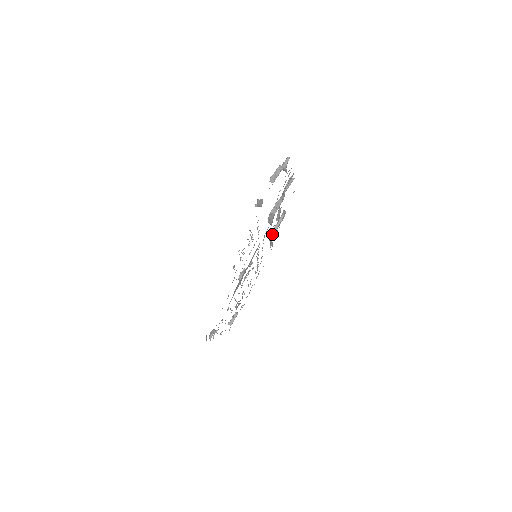
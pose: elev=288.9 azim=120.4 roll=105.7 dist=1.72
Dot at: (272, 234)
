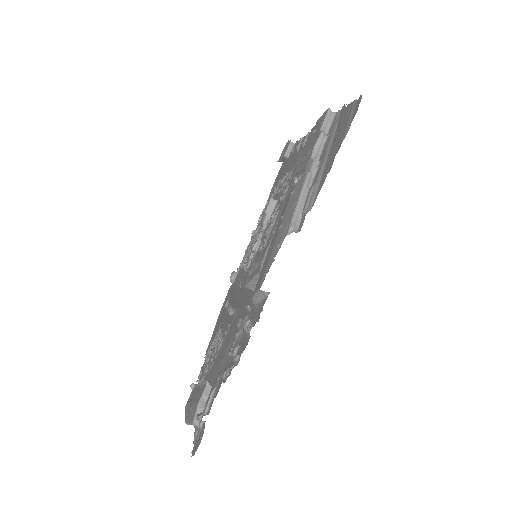
Dot at: (292, 183)
